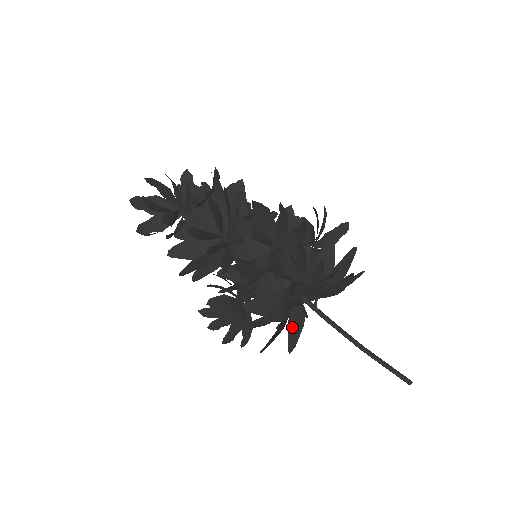
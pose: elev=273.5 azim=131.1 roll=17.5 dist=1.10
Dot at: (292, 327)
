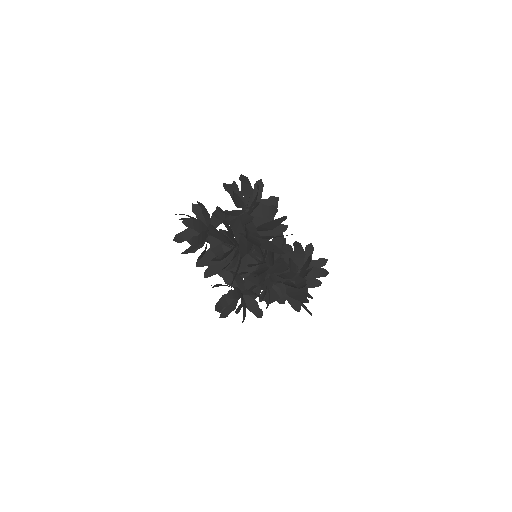
Dot at: occluded
